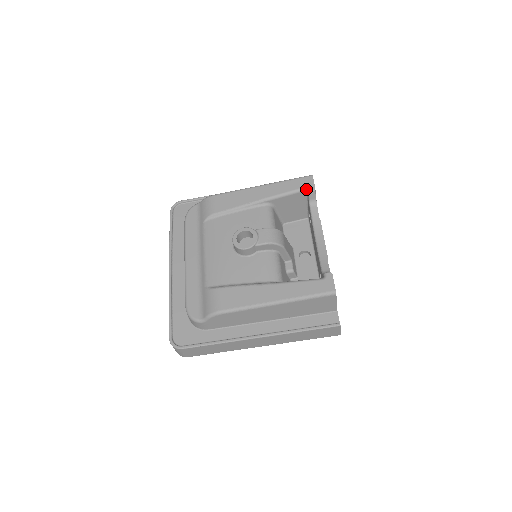
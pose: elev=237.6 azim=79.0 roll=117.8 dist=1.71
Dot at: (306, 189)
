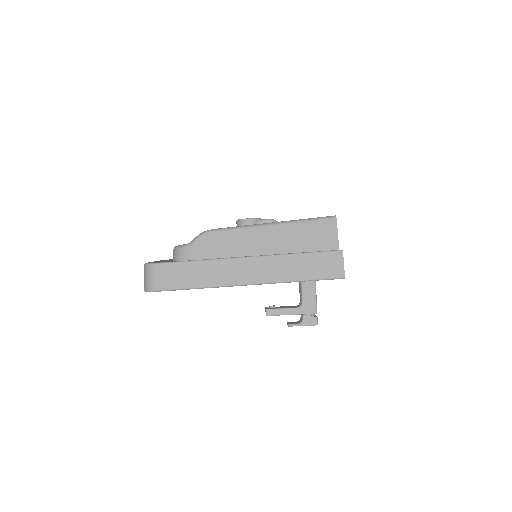
Dot at: occluded
